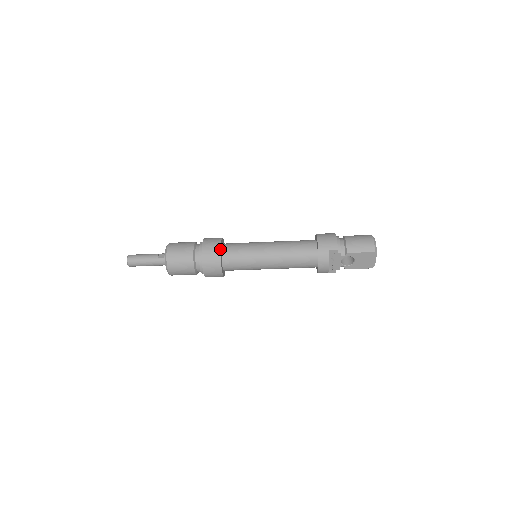
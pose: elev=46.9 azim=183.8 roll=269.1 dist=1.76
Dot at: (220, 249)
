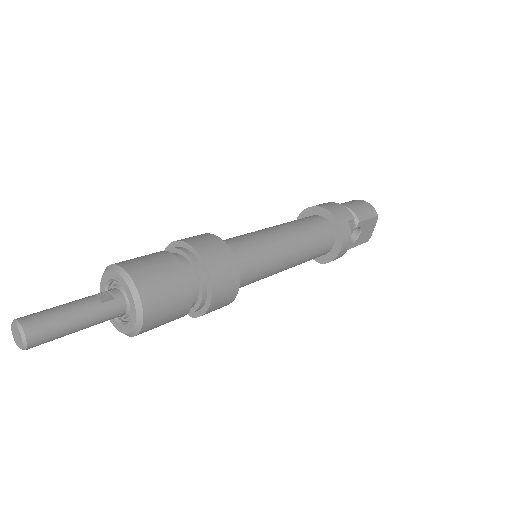
Dot at: (229, 248)
